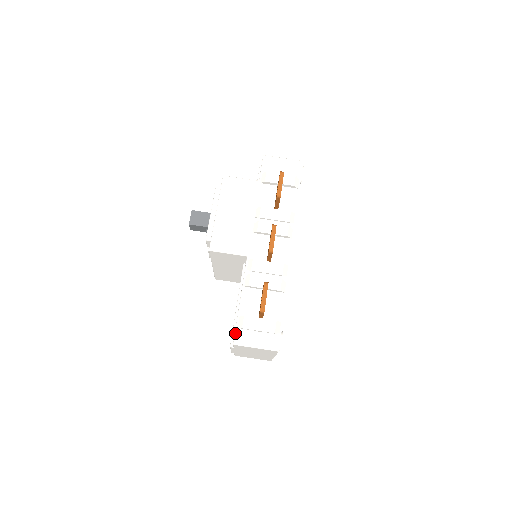
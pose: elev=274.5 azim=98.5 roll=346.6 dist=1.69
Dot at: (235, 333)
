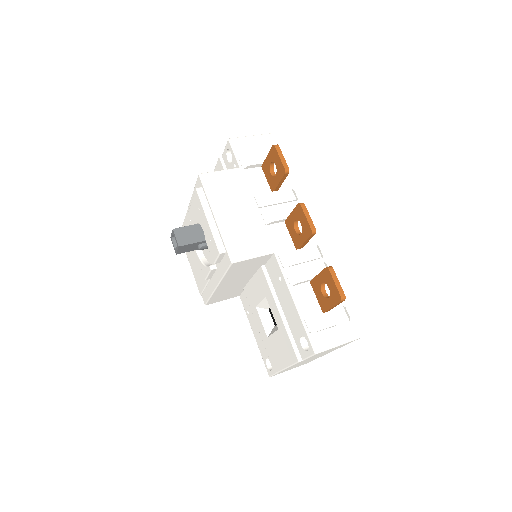
Dot at: (310, 341)
